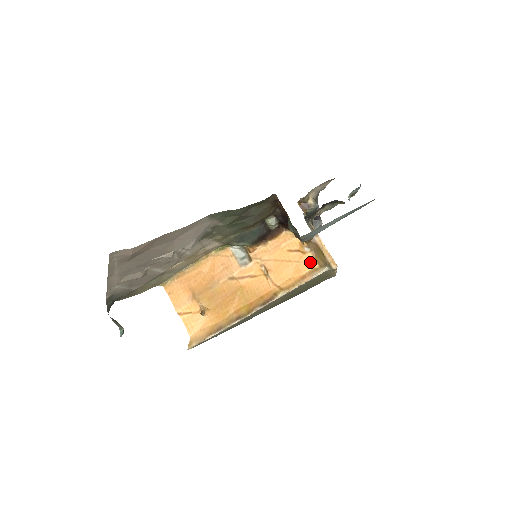
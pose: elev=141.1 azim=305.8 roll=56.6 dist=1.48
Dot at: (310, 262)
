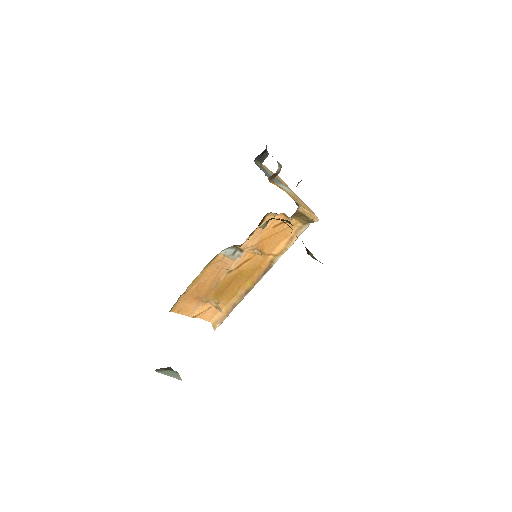
Dot at: (294, 225)
